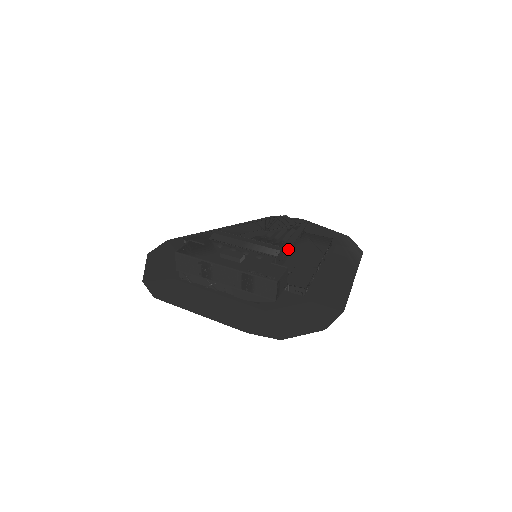
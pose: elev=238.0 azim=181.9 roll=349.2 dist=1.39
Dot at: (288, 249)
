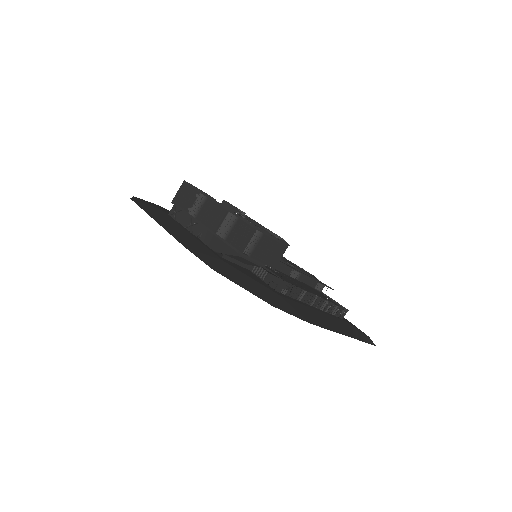
Dot at: (293, 268)
